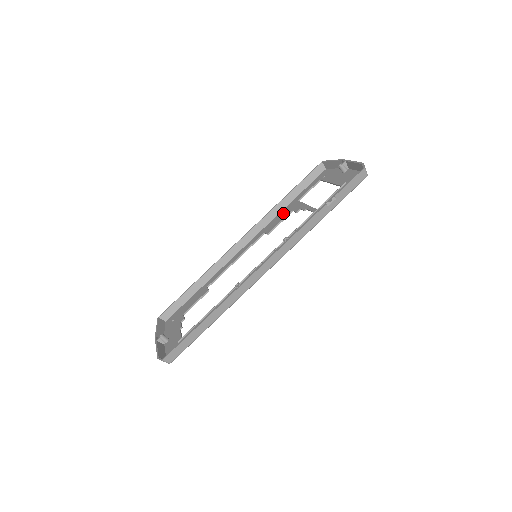
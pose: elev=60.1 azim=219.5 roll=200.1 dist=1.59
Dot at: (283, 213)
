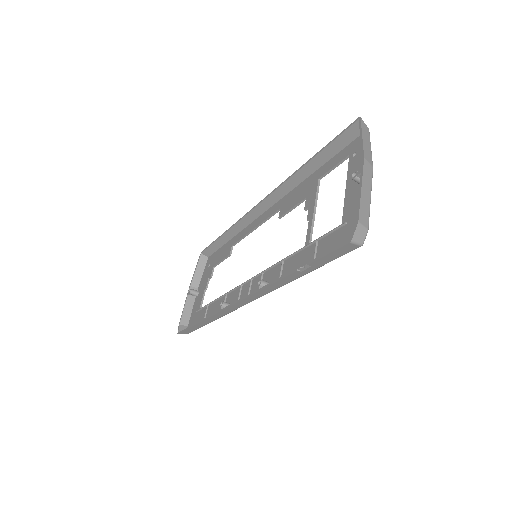
Dot at: (301, 190)
